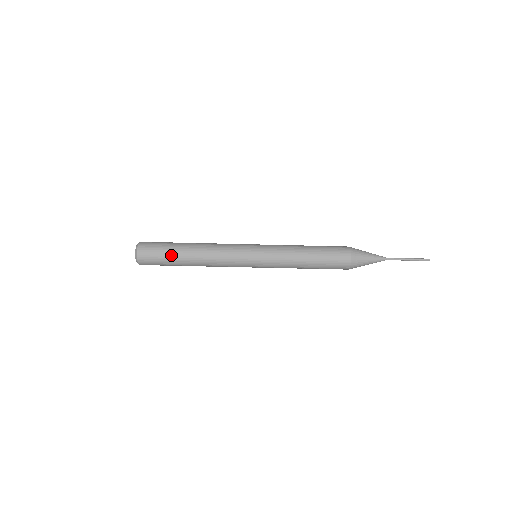
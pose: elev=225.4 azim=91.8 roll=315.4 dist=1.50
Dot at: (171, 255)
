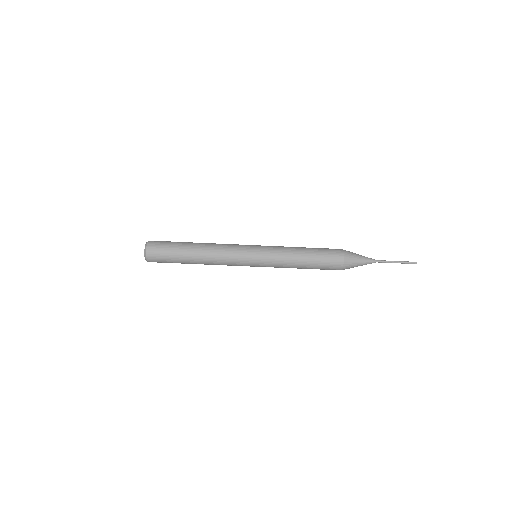
Dot at: (179, 243)
